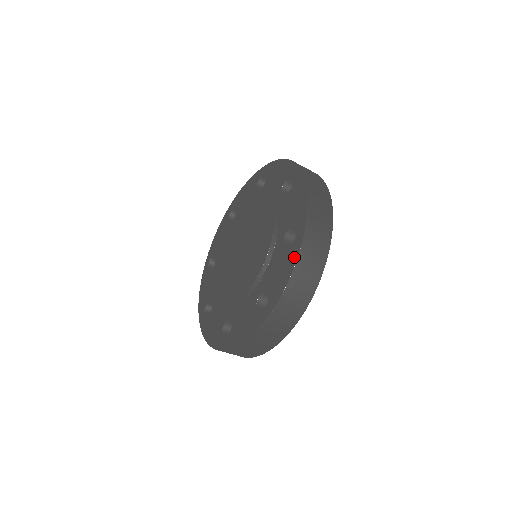
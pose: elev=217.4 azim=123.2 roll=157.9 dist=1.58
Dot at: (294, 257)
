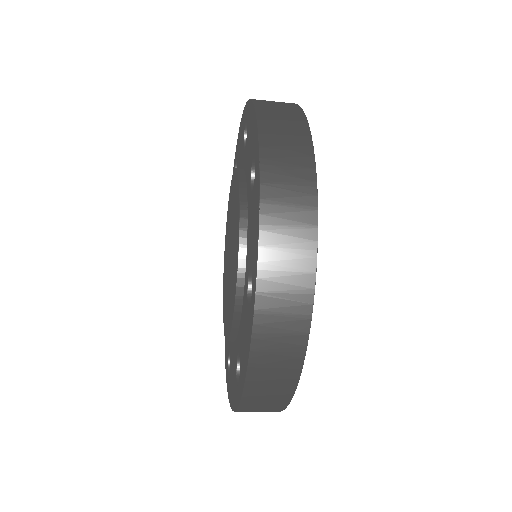
Dot at: (248, 338)
